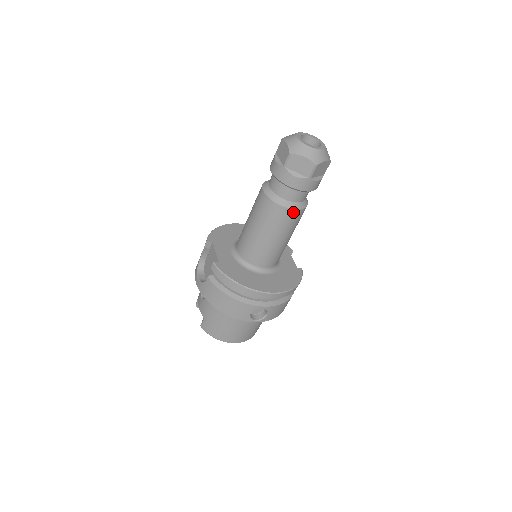
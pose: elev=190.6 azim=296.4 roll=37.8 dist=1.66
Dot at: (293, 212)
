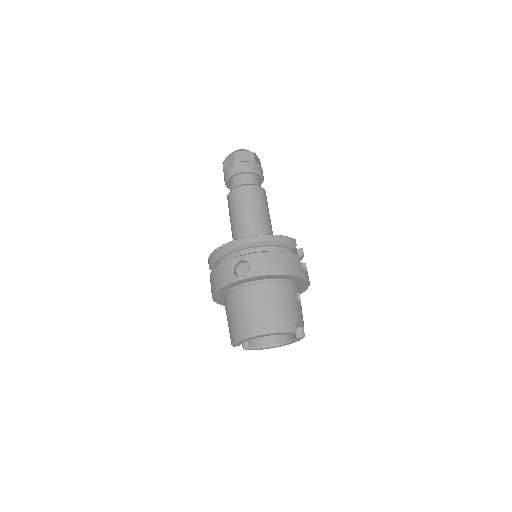
Dot at: (240, 189)
